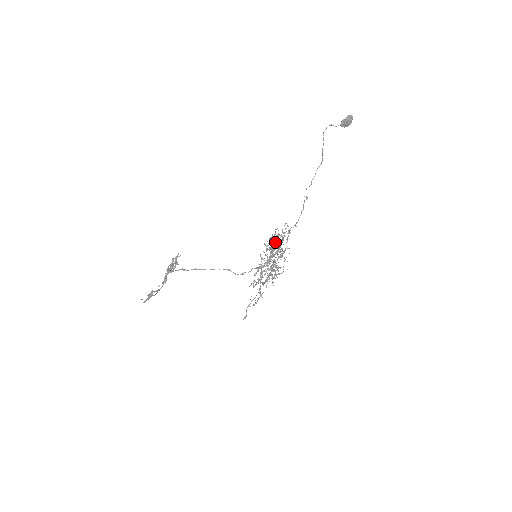
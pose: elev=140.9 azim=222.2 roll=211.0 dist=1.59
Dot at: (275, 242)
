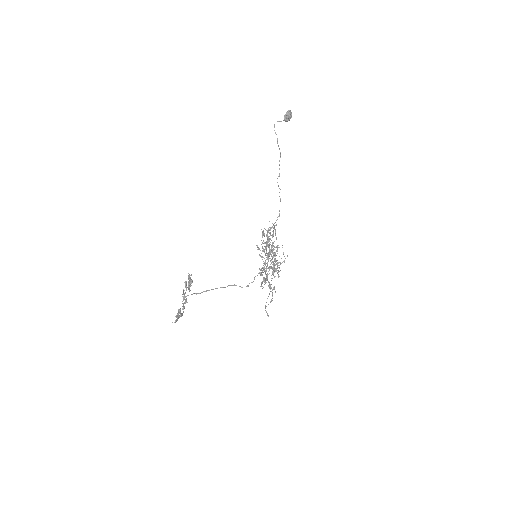
Dot at: (267, 238)
